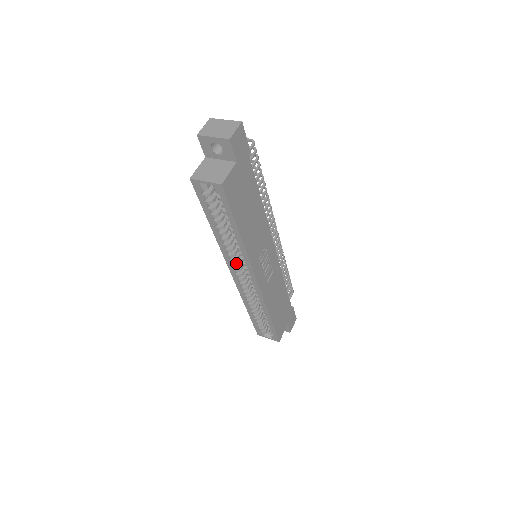
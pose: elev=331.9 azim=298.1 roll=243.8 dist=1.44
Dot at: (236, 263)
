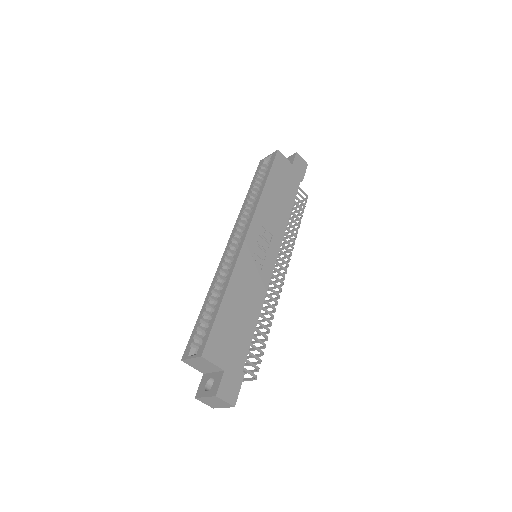
Dot at: (240, 230)
